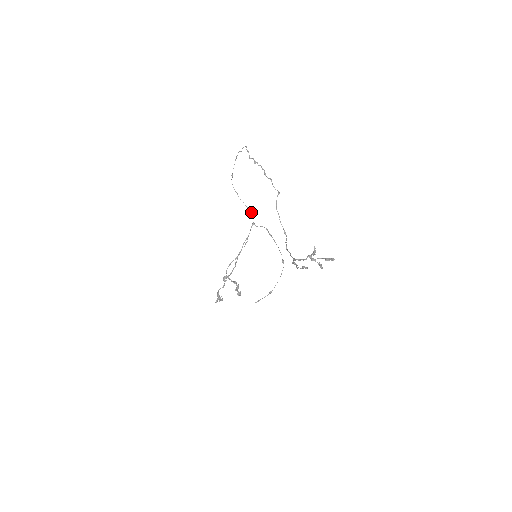
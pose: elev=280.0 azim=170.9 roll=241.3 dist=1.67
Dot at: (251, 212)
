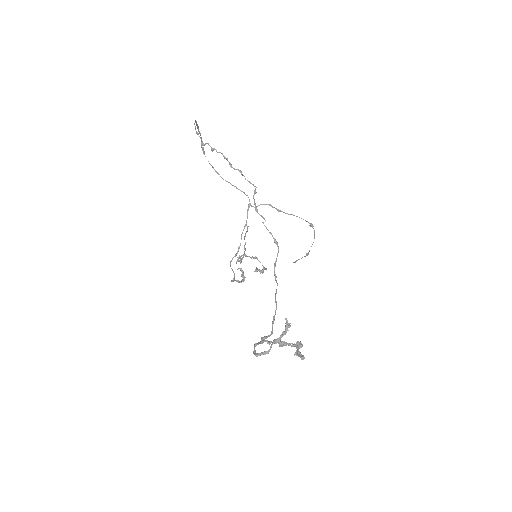
Dot at: (242, 191)
